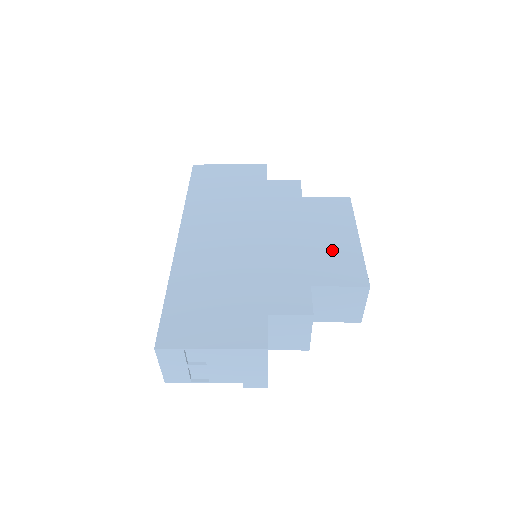
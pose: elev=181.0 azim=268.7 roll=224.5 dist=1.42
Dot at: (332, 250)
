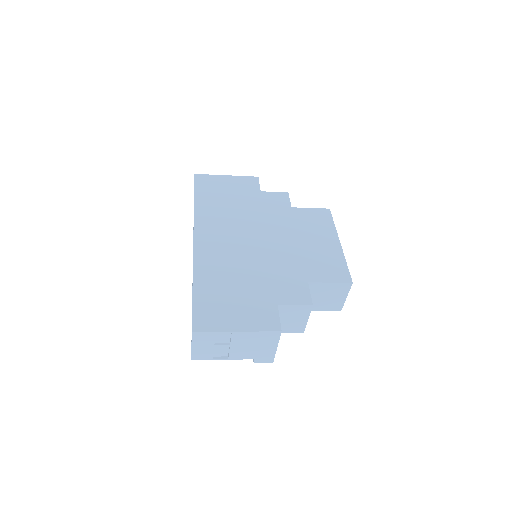
Dot at: (321, 253)
